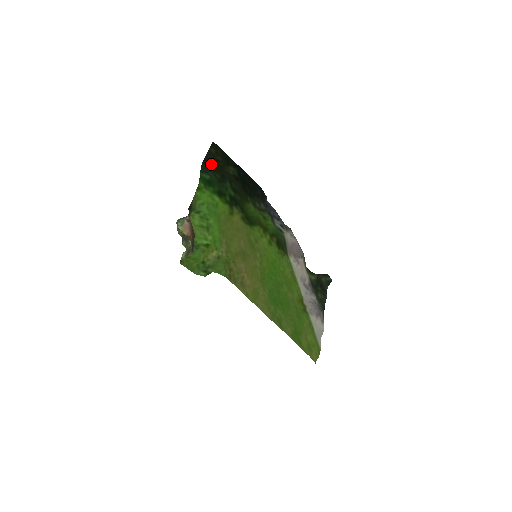
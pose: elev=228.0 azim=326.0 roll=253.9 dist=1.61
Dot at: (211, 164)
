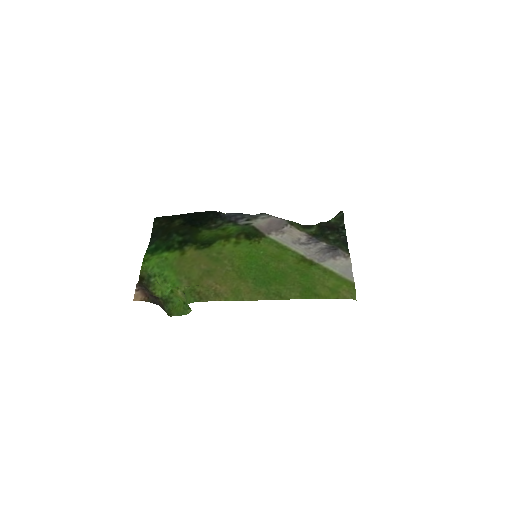
Dot at: (158, 234)
